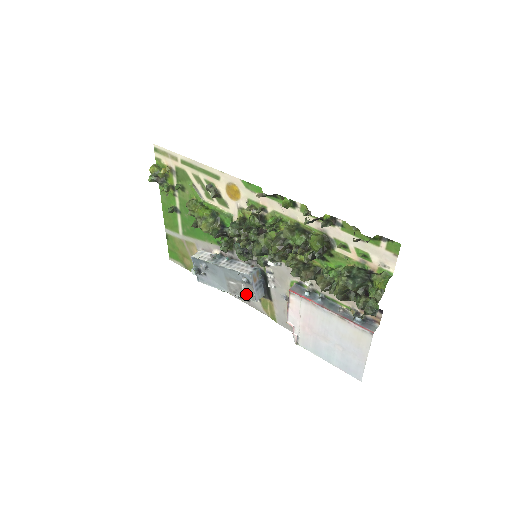
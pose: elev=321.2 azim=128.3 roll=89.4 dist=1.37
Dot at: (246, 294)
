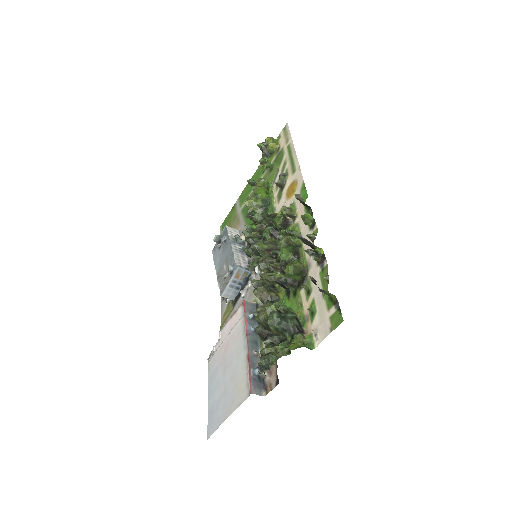
Dot at: (222, 283)
